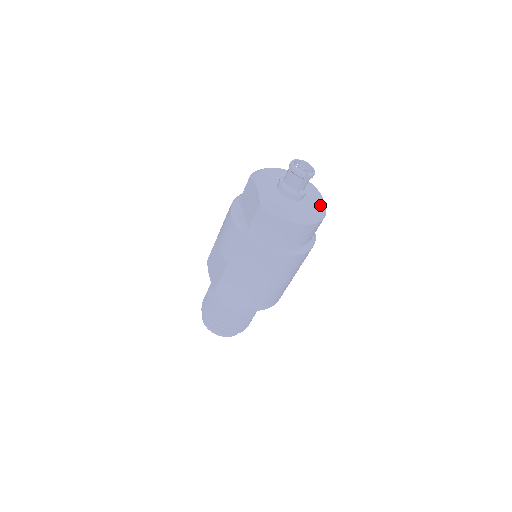
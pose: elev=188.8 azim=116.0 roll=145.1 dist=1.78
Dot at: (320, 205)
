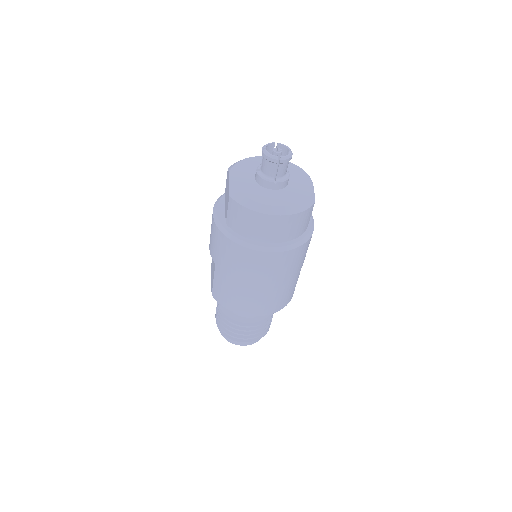
Dot at: (306, 193)
